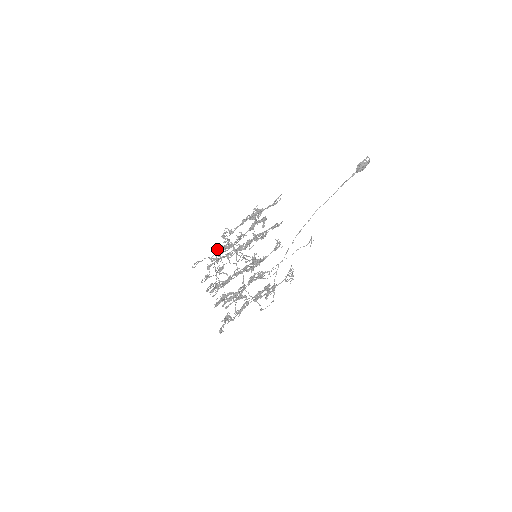
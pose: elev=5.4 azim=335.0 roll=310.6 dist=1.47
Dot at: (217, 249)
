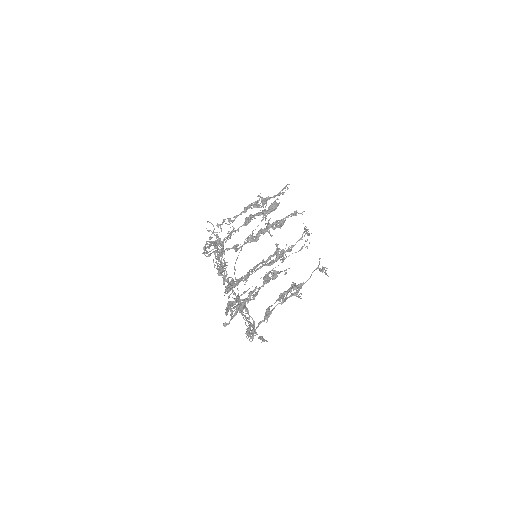
Dot at: (206, 244)
